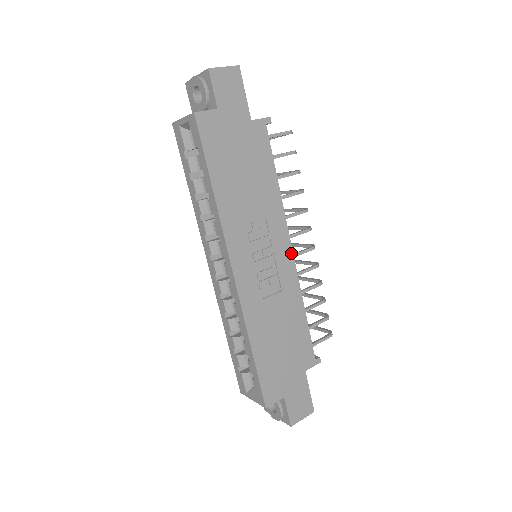
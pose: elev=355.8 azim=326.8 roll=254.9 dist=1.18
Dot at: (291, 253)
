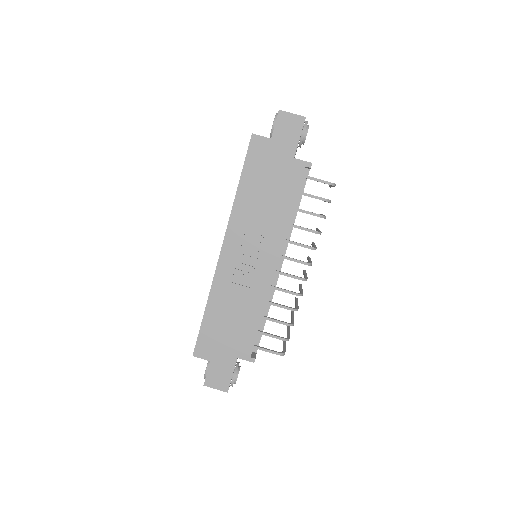
Dot at: (274, 267)
